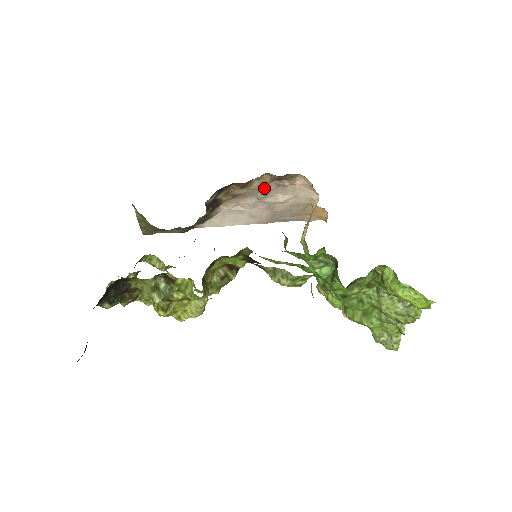
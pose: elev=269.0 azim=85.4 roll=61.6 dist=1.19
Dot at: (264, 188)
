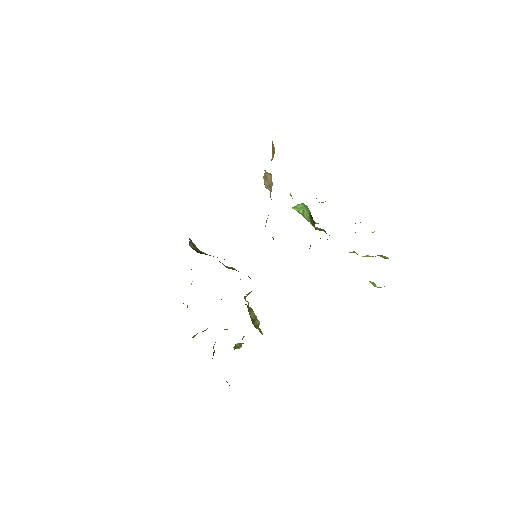
Dot at: occluded
